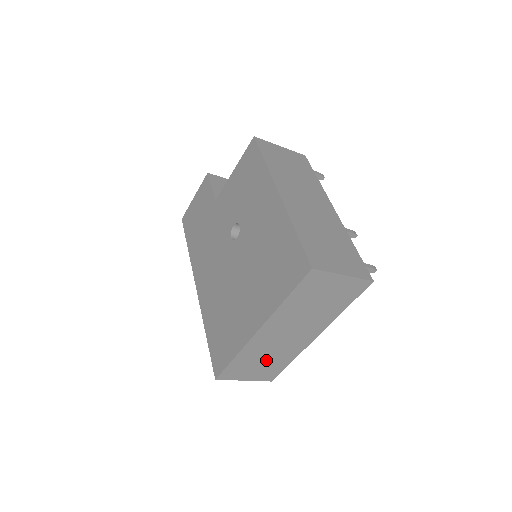
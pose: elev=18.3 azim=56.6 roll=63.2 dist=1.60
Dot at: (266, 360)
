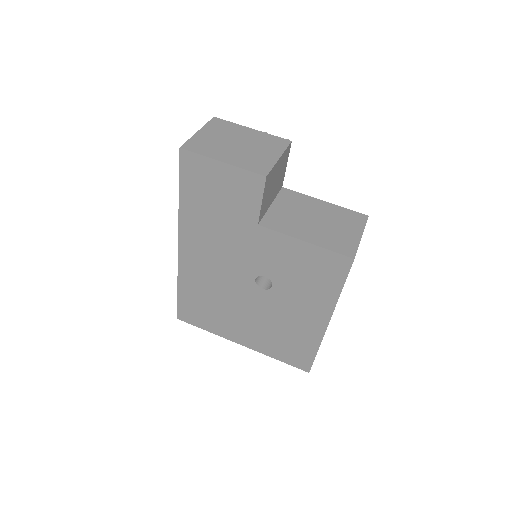
Dot at: occluded
